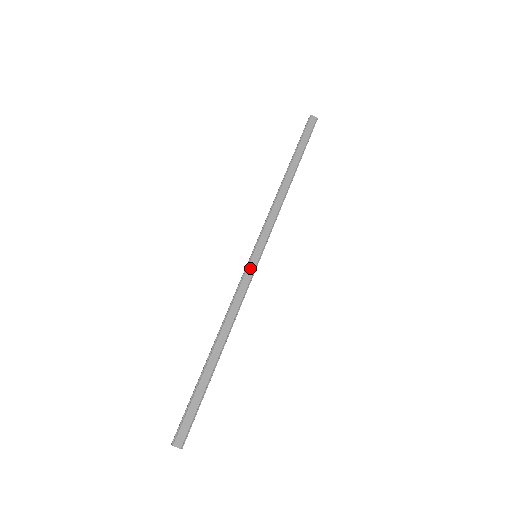
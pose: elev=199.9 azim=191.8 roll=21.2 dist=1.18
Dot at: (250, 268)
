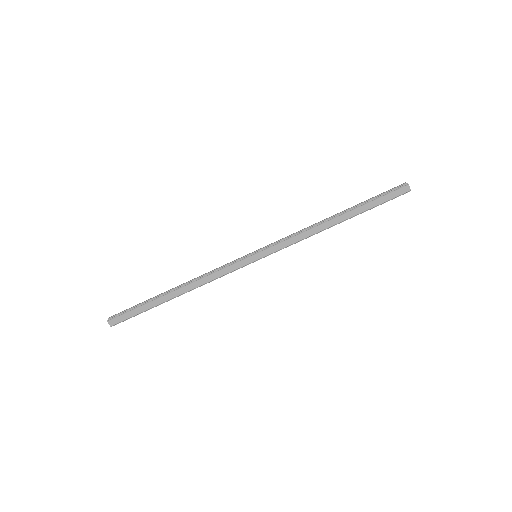
Dot at: (243, 262)
